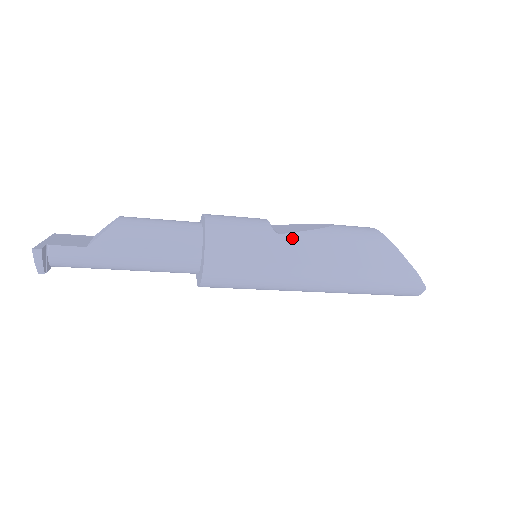
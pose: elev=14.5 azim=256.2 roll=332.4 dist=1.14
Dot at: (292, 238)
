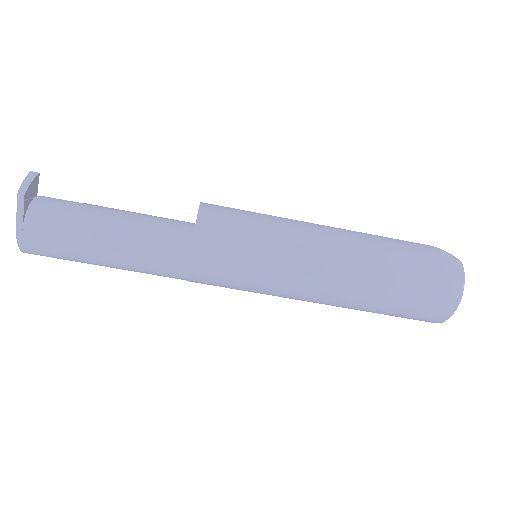
Dot at: occluded
